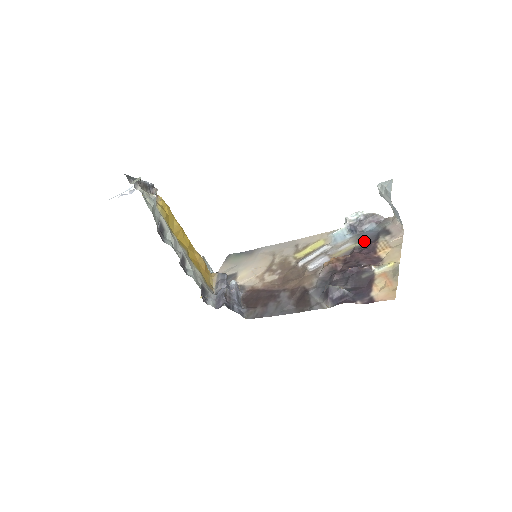
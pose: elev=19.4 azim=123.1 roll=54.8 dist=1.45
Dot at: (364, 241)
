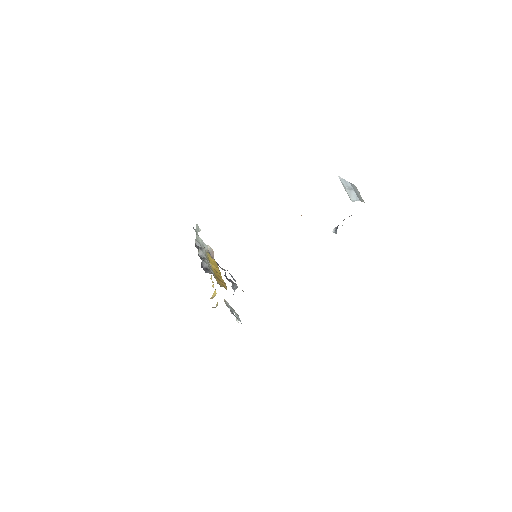
Dot at: occluded
